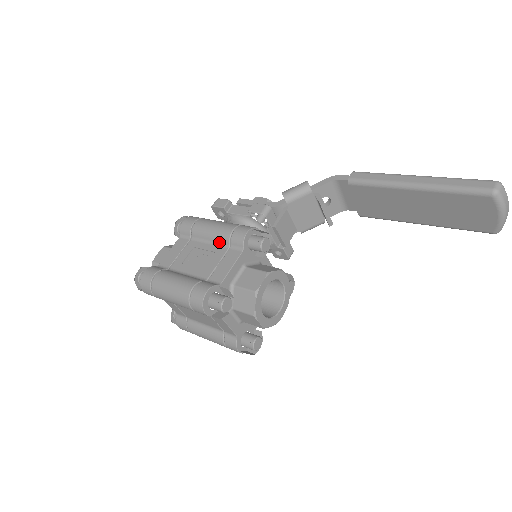
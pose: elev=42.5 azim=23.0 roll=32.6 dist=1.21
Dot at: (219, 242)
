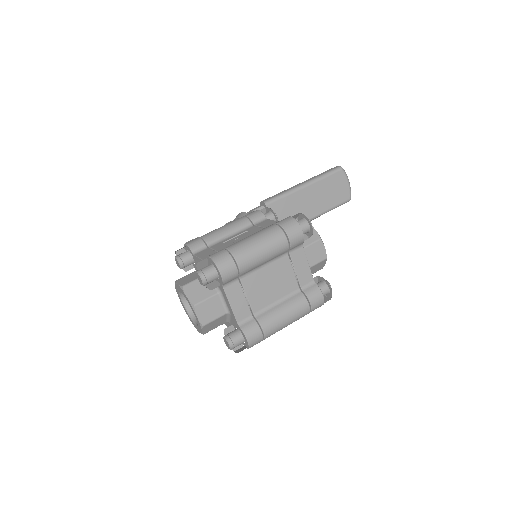
Dot at: (241, 229)
